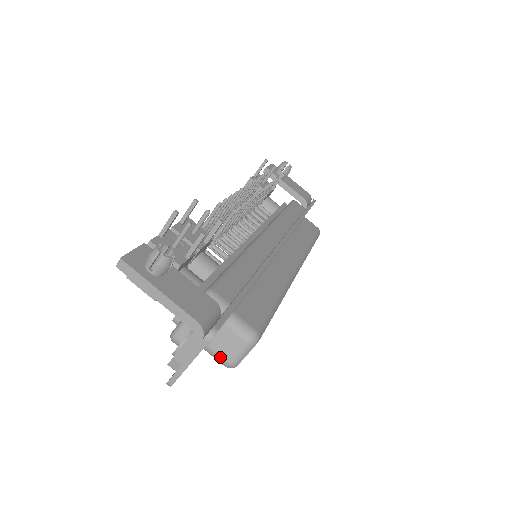
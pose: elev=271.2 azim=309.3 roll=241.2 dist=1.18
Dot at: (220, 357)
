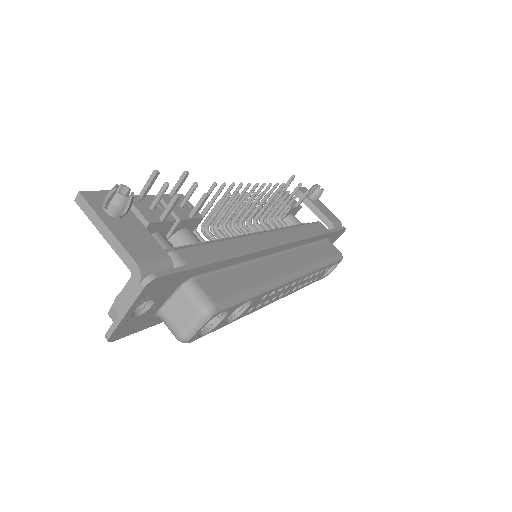
Dot at: (172, 326)
